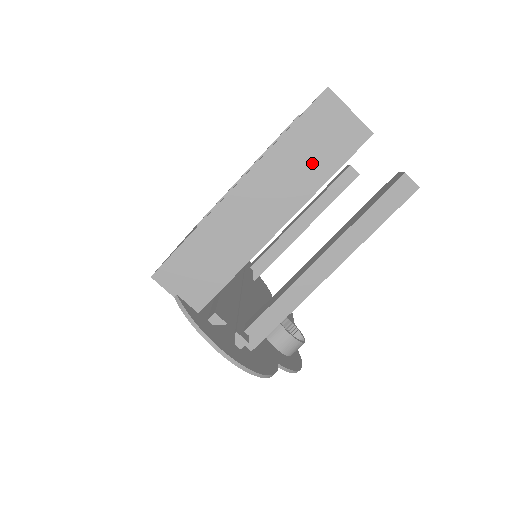
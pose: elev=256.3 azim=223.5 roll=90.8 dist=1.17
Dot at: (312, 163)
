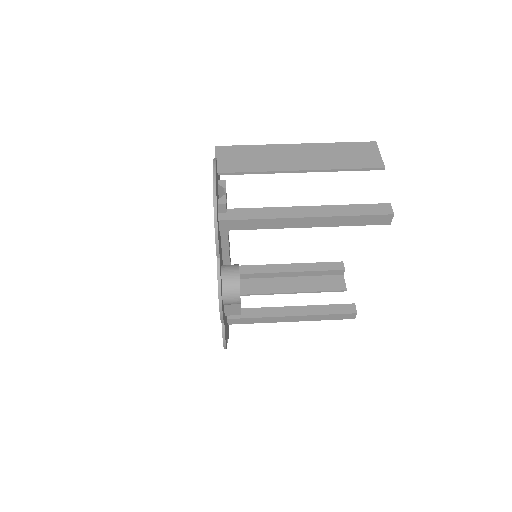
Dot at: (343, 159)
